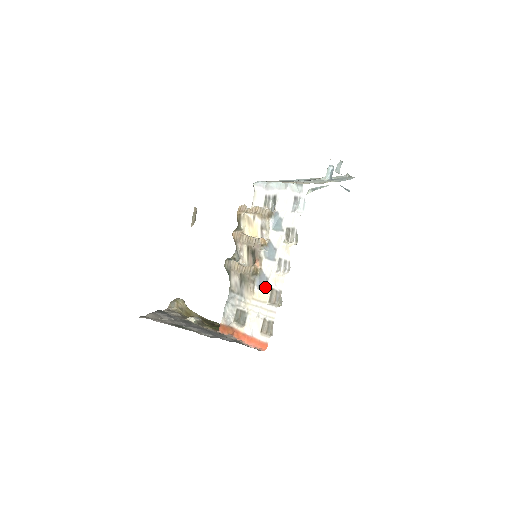
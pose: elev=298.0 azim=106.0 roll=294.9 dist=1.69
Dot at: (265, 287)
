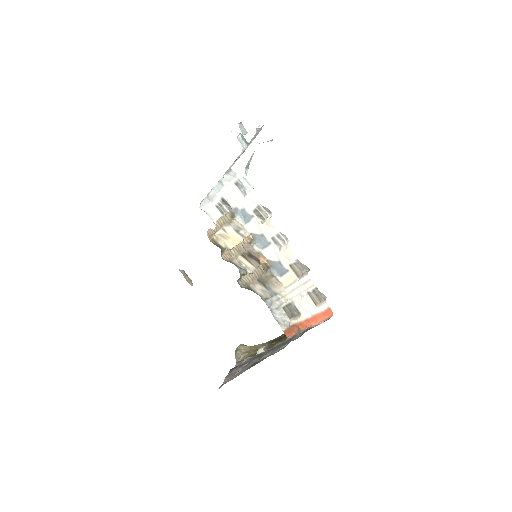
Dot at: (284, 270)
